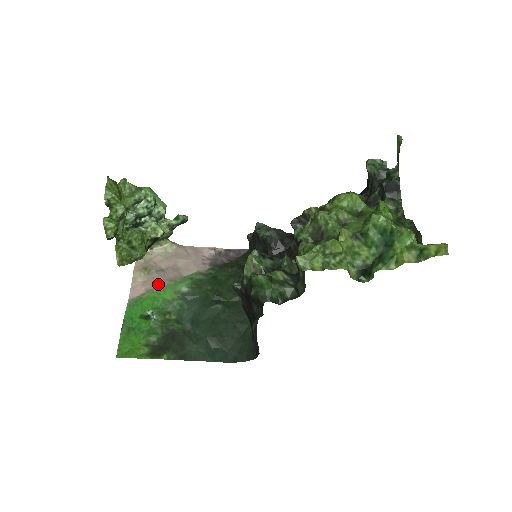
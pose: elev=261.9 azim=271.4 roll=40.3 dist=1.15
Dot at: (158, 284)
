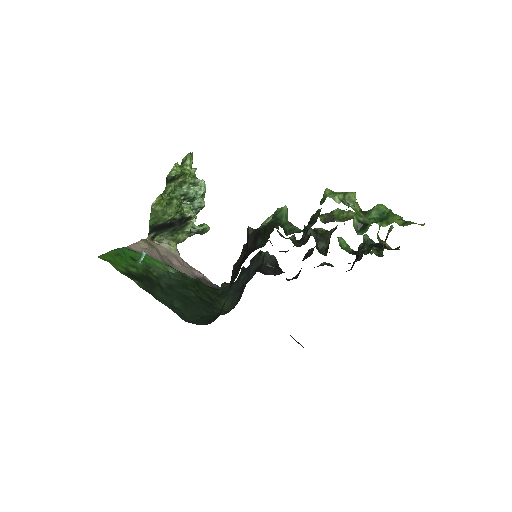
Dot at: (154, 256)
